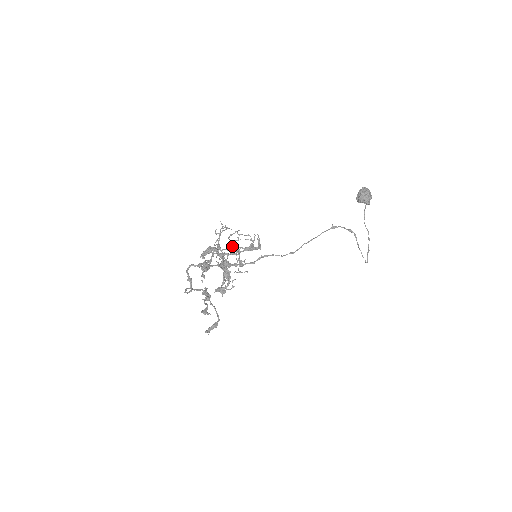
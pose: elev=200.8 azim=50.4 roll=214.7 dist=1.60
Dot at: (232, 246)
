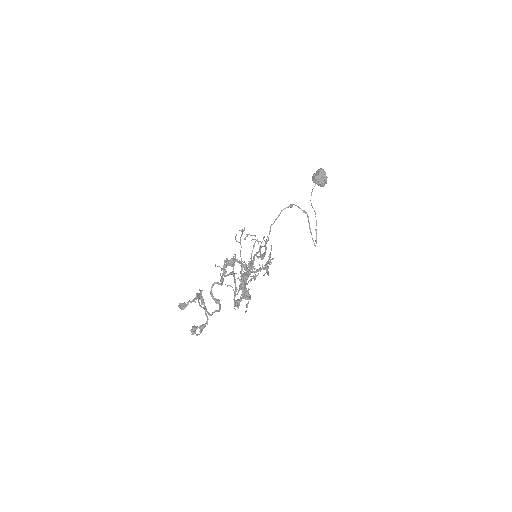
Dot at: occluded
